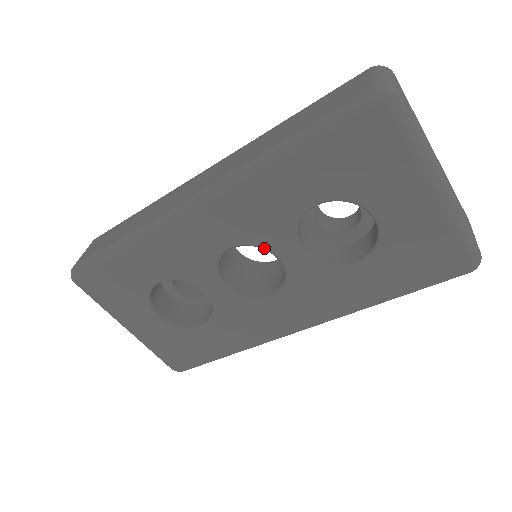
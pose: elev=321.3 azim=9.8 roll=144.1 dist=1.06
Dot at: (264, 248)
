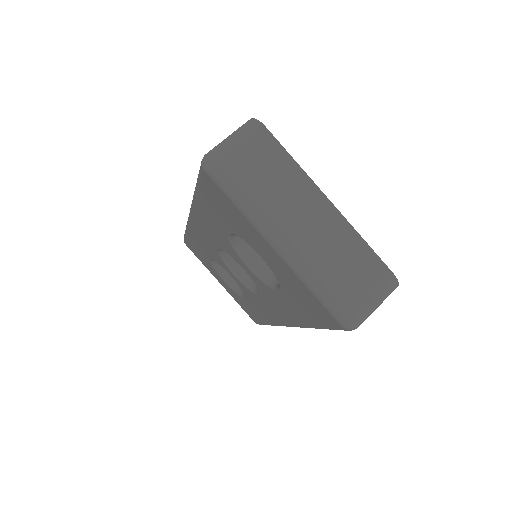
Dot at: (231, 256)
